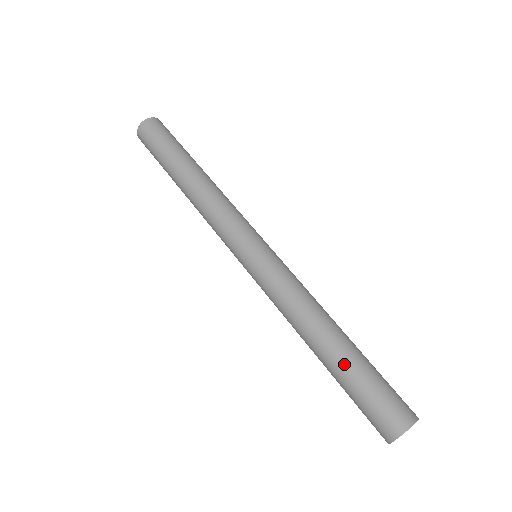
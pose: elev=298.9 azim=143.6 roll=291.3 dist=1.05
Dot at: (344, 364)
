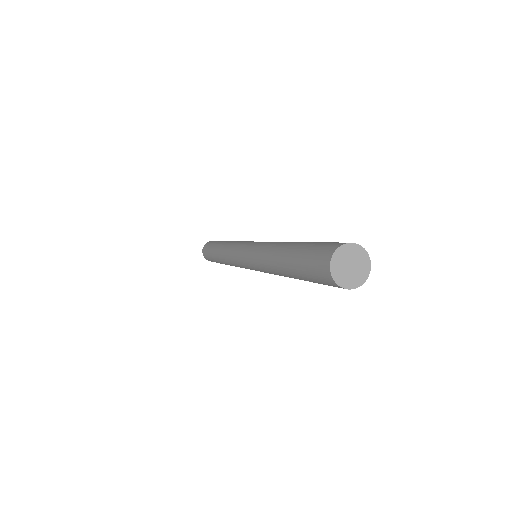
Dot at: (297, 246)
